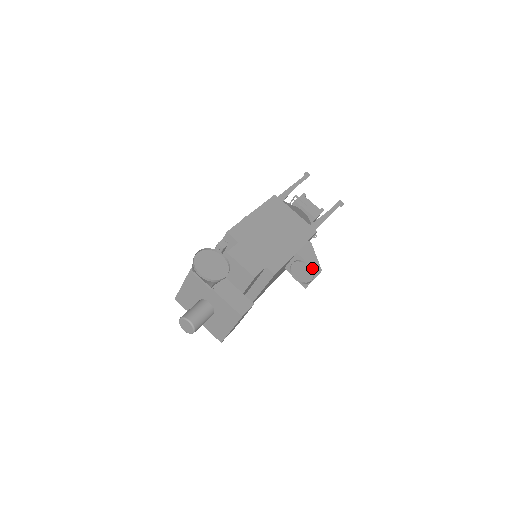
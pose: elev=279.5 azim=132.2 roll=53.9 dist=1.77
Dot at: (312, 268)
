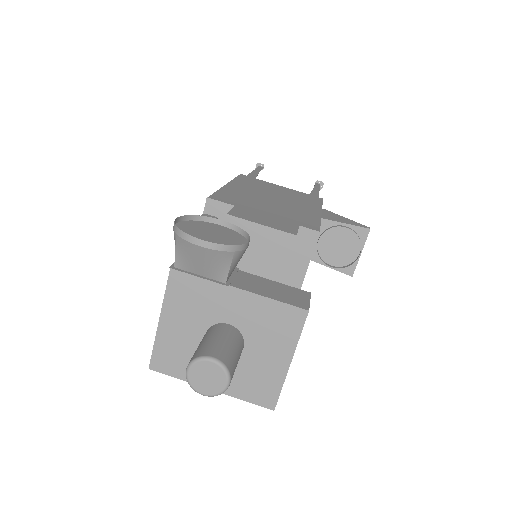
Dot at: (354, 230)
